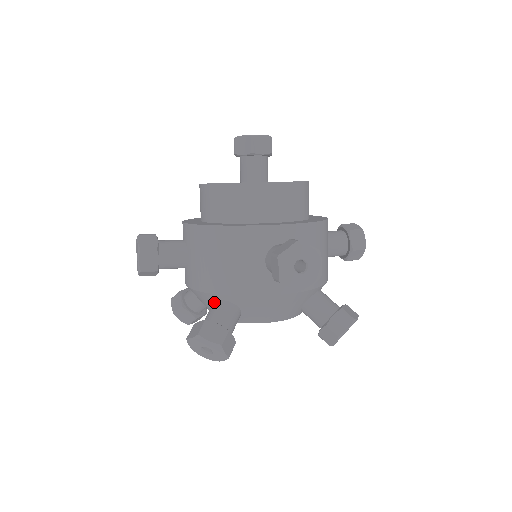
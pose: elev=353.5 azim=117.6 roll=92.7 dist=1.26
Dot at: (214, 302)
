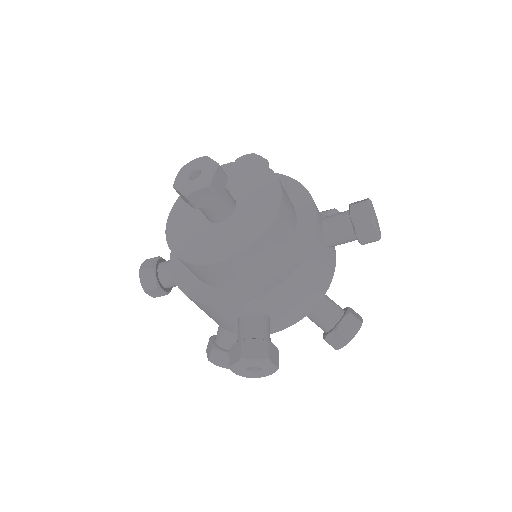
Dot at: occluded
